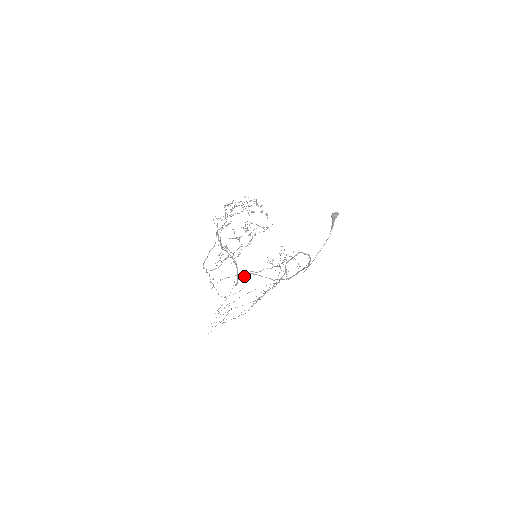
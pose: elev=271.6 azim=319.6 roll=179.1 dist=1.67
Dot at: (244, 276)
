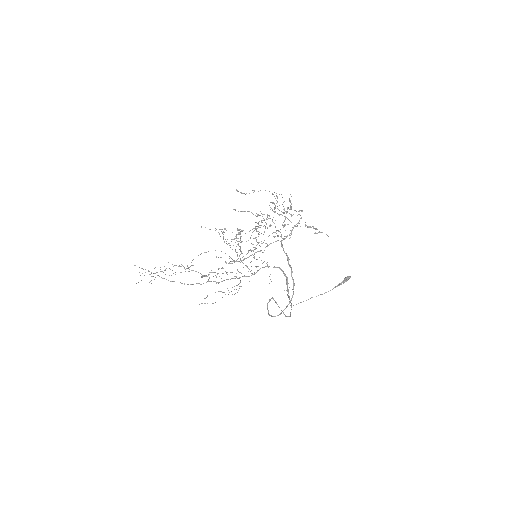
Dot at: (270, 300)
